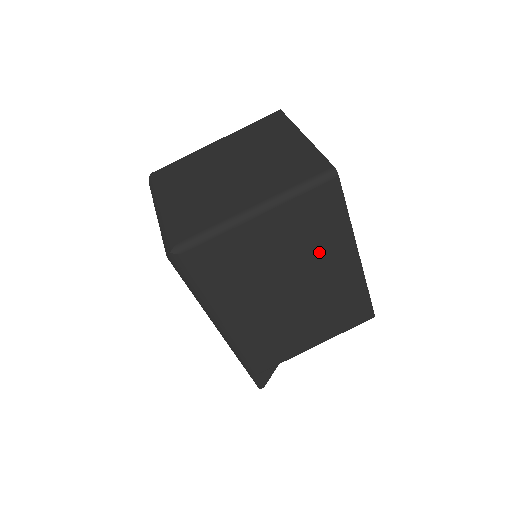
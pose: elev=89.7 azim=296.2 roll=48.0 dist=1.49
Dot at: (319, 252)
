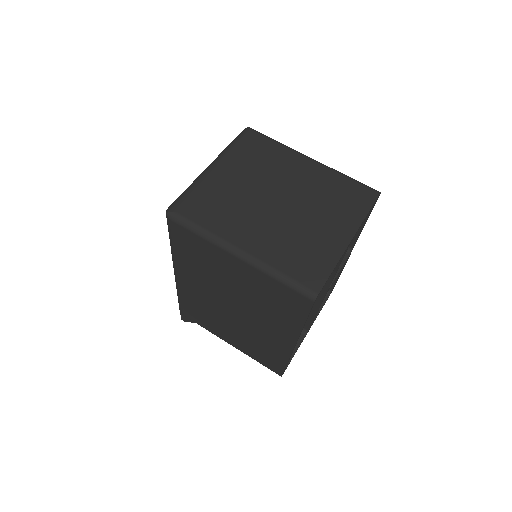
Dot at: (268, 315)
